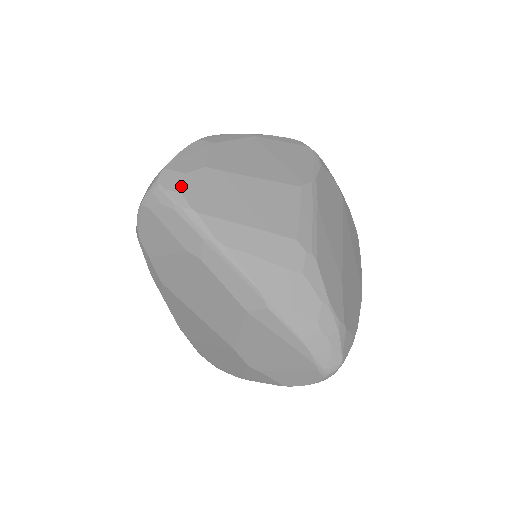
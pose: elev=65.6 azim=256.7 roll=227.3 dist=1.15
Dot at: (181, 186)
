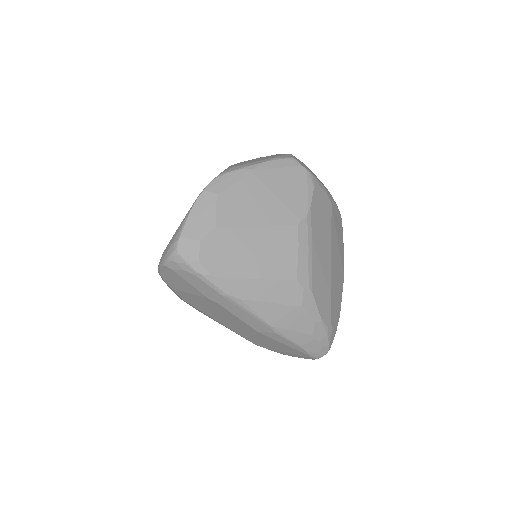
Dot at: (198, 254)
